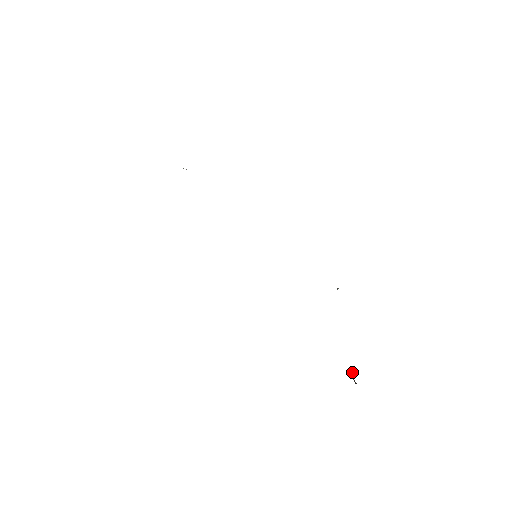
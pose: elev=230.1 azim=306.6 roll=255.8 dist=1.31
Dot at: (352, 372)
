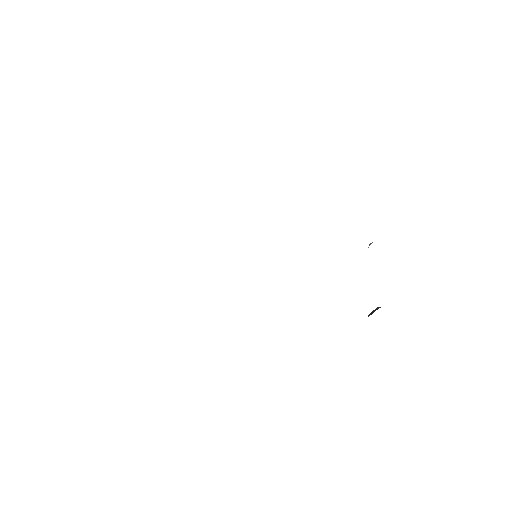
Dot at: (368, 316)
